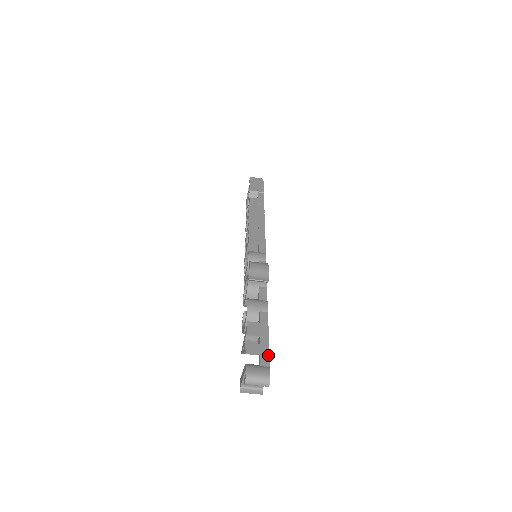
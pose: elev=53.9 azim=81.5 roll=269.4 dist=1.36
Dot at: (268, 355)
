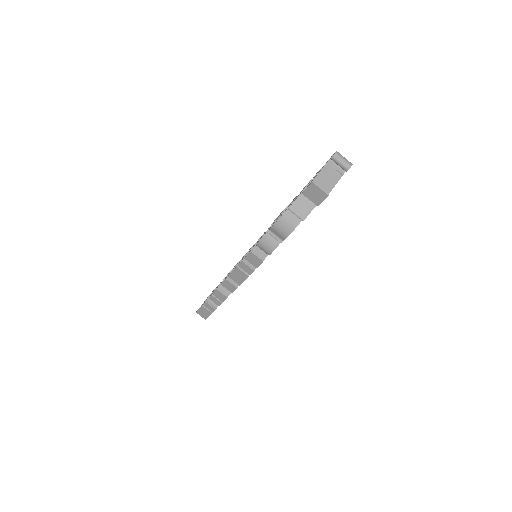
Dot at: occluded
